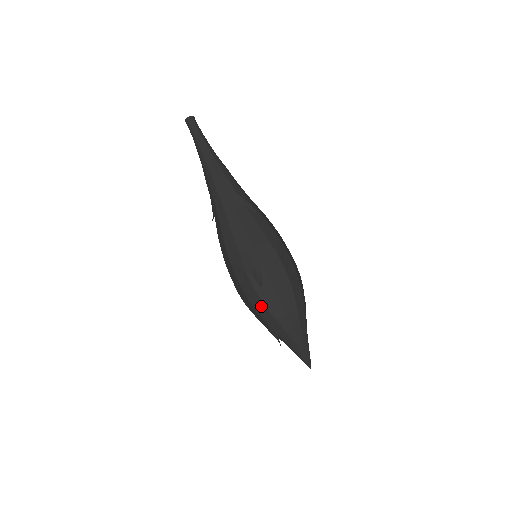
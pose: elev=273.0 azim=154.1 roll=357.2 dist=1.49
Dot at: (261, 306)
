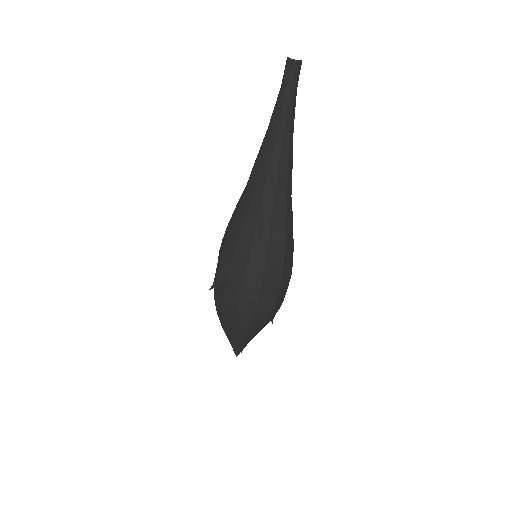
Dot at: occluded
